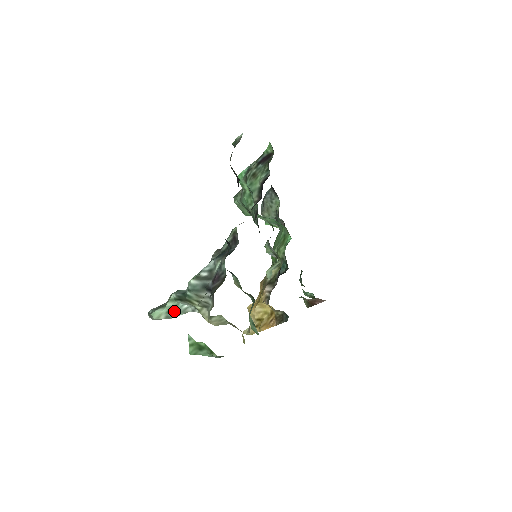
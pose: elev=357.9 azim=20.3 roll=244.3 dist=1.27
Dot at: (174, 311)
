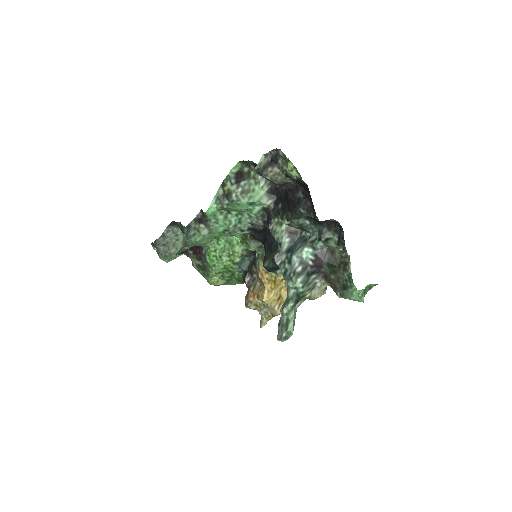
Dot at: (294, 317)
